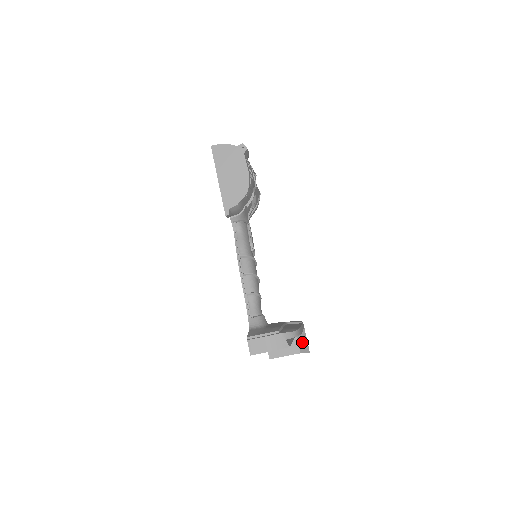
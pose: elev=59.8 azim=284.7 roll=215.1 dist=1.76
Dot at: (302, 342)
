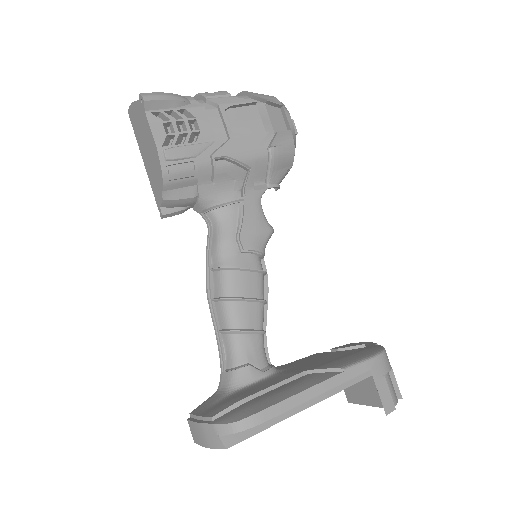
Dot at: occluded
